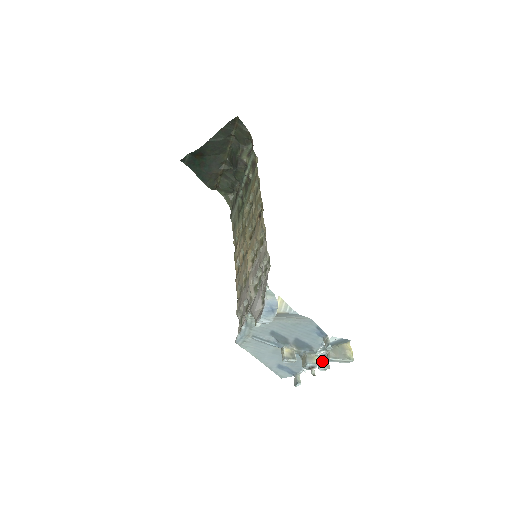
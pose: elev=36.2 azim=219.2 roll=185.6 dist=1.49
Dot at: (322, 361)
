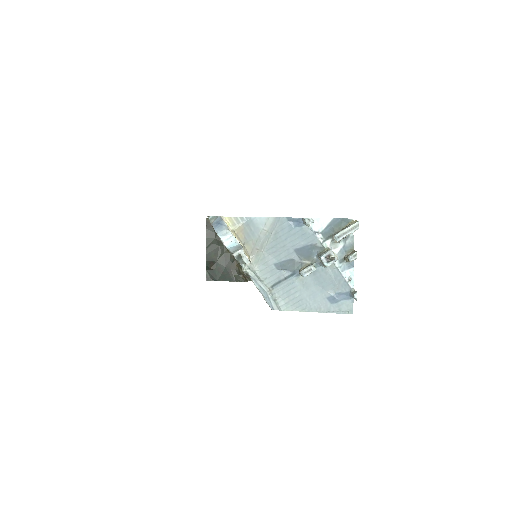
Dot at: (348, 255)
